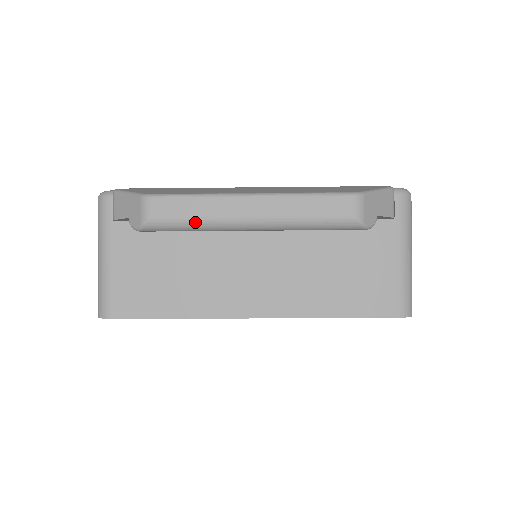
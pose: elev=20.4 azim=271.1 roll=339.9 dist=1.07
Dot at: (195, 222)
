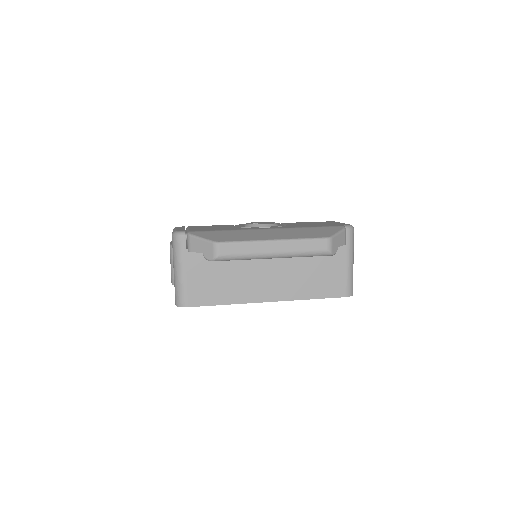
Dot at: (244, 256)
